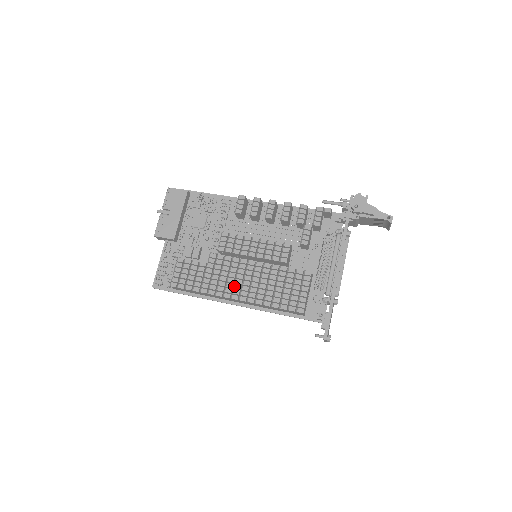
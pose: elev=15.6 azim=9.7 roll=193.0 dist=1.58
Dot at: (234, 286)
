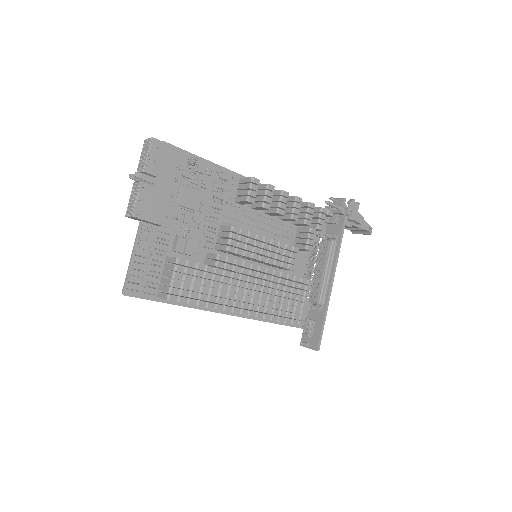
Dot at: (244, 298)
